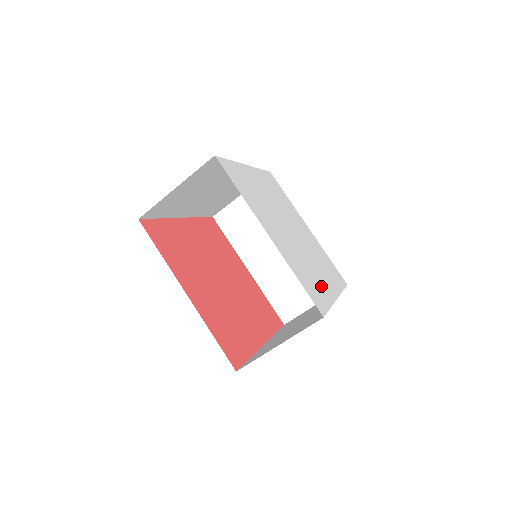
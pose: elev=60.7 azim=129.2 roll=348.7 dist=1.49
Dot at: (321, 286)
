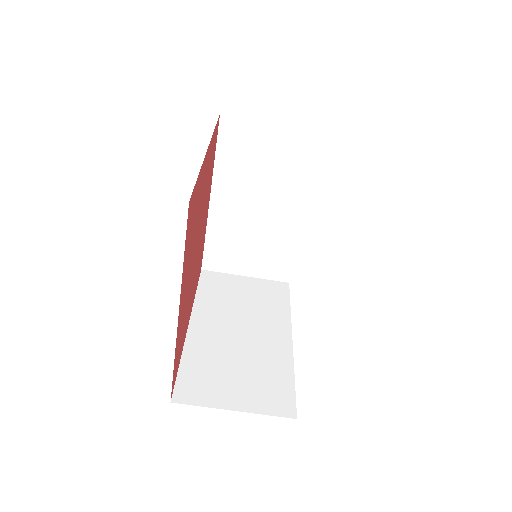
Dot at: occluded
